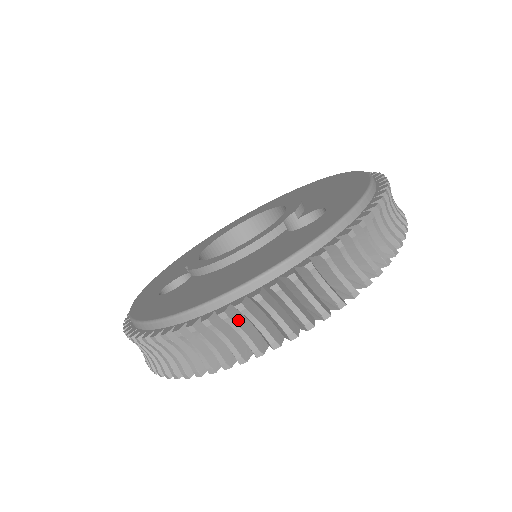
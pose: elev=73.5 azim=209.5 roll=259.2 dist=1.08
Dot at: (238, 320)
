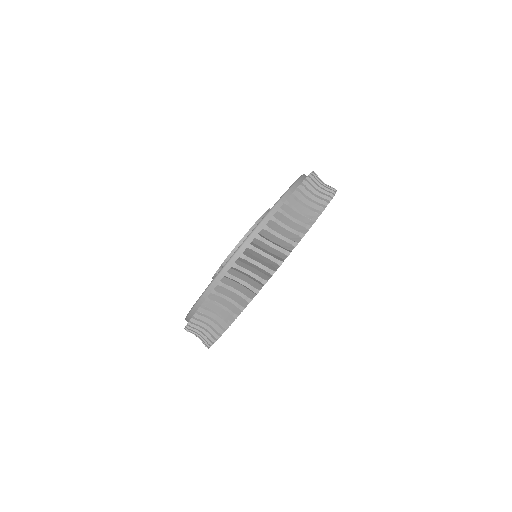
Dot at: (281, 223)
